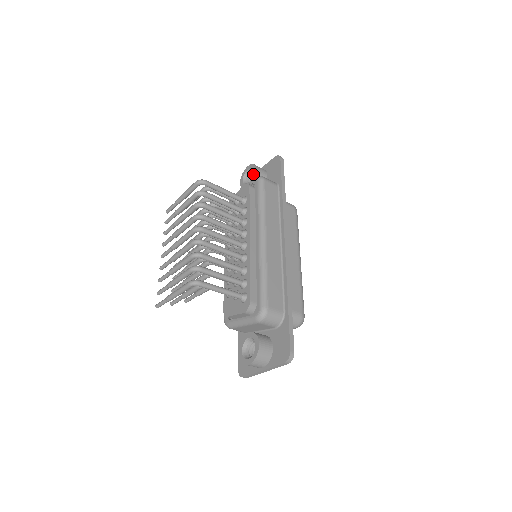
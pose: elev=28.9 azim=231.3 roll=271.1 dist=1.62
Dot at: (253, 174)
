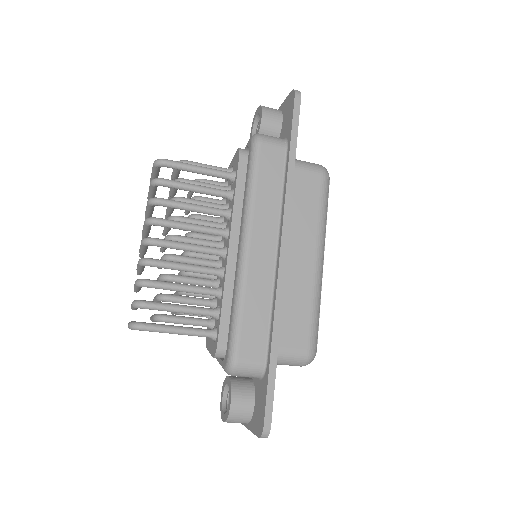
Dot at: occluded
